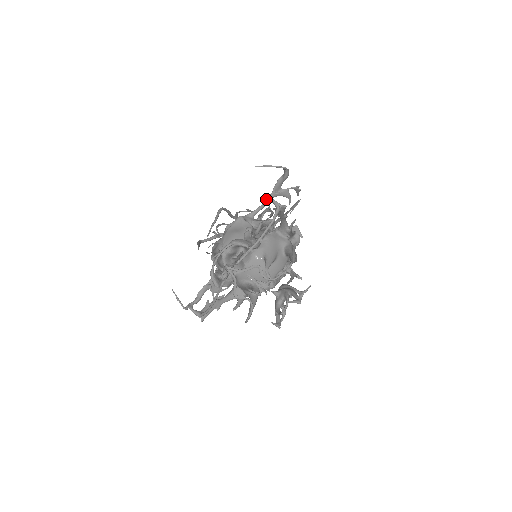
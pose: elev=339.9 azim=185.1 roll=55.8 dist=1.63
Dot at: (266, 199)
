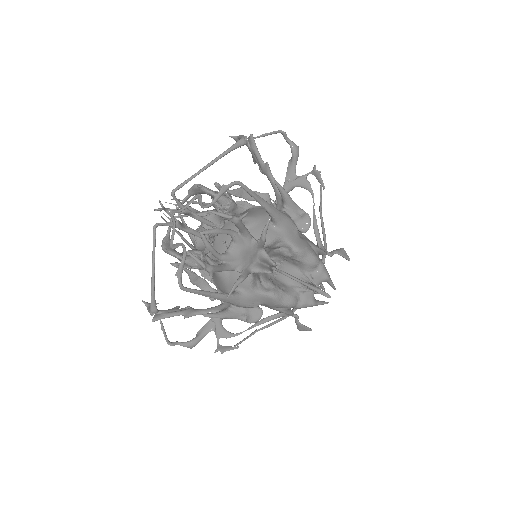
Dot at: occluded
